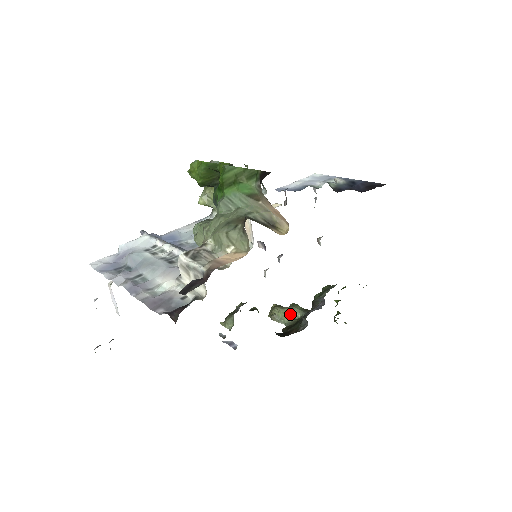
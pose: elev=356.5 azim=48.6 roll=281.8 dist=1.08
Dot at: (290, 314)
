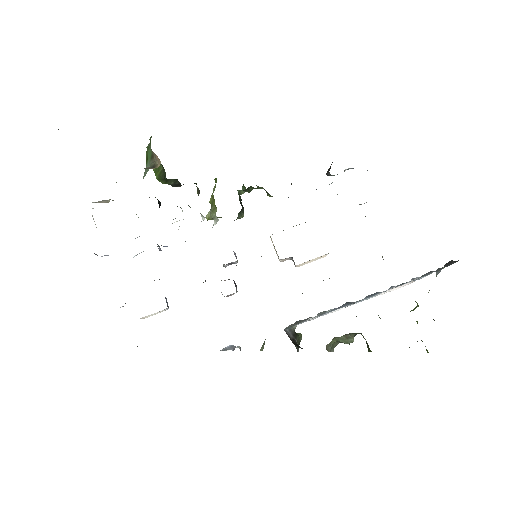
Dot at: (344, 340)
